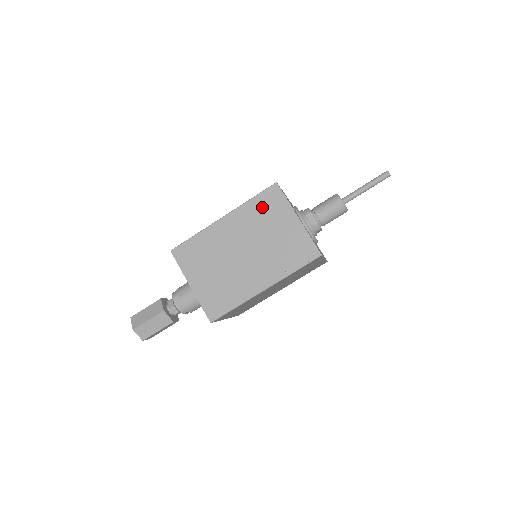
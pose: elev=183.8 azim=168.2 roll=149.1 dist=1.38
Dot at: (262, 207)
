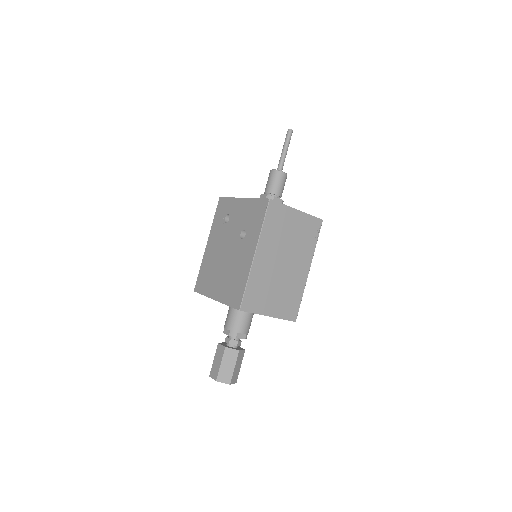
Dot at: (273, 224)
